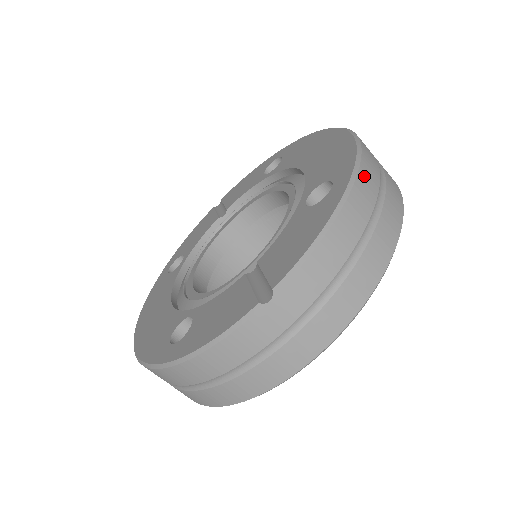
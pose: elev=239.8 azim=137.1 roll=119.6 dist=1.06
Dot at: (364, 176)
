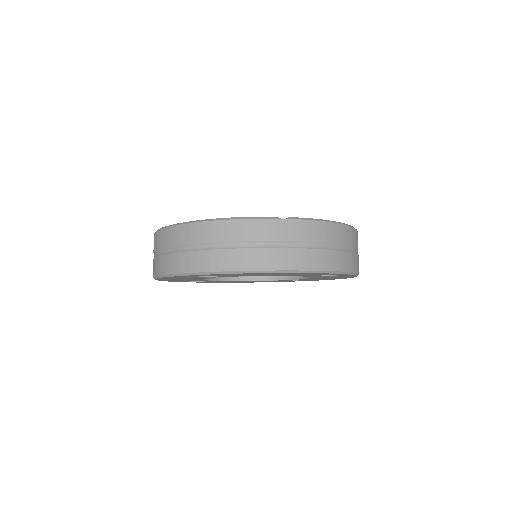
Dot at: (354, 233)
